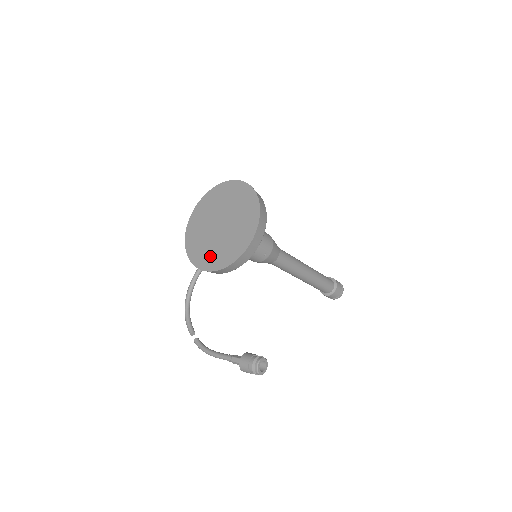
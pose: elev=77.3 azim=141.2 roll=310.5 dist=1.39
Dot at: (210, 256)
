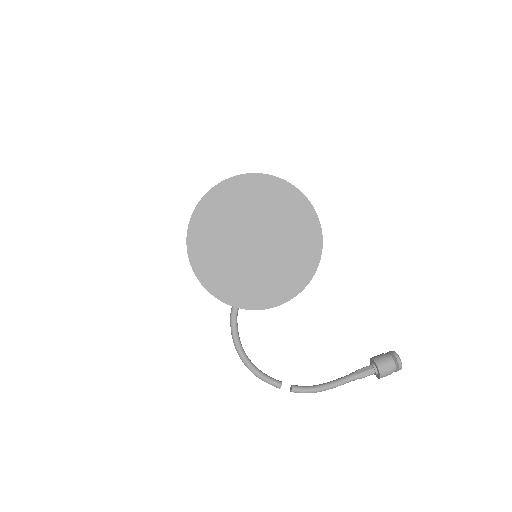
Dot at: (268, 287)
